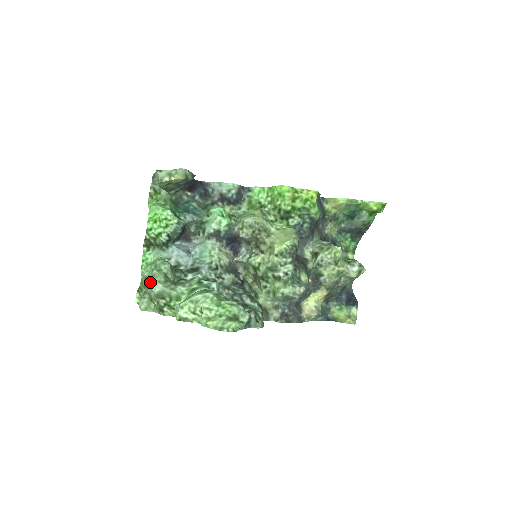
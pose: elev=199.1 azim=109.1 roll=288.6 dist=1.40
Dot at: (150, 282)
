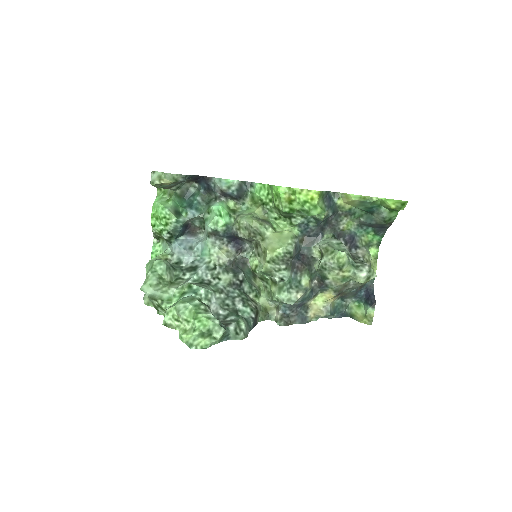
Dot at: (142, 285)
